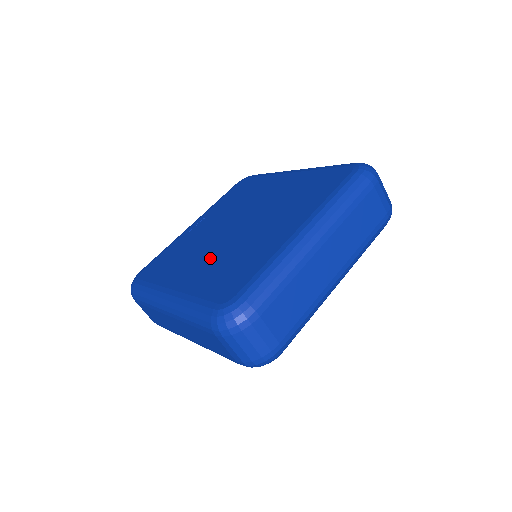
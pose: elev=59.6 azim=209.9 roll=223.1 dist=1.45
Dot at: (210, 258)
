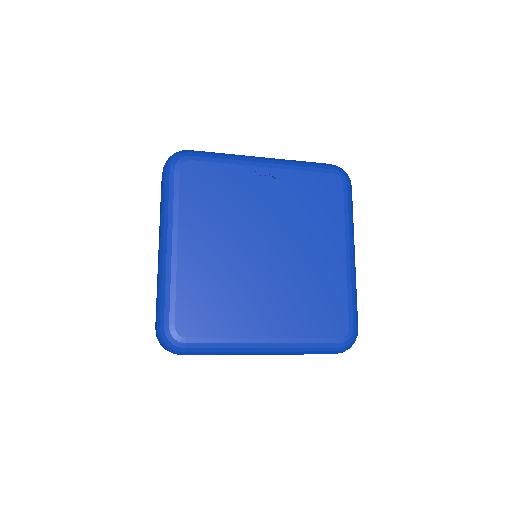
Dot at: (221, 257)
